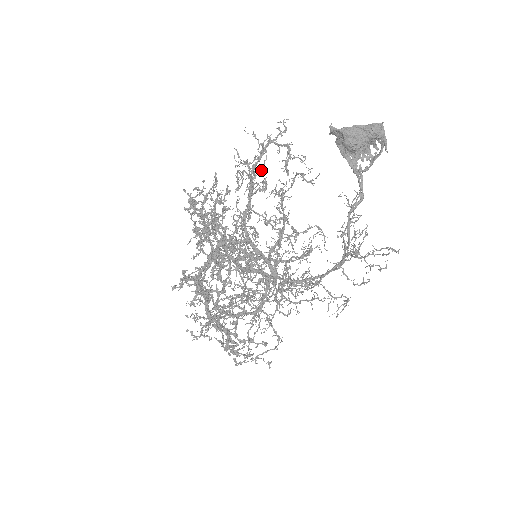
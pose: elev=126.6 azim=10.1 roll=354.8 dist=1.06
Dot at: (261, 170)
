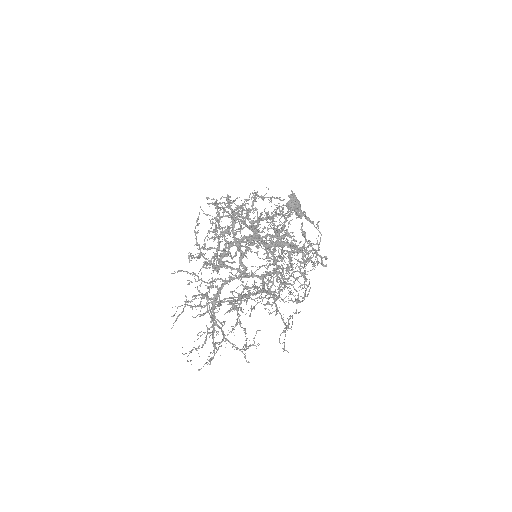
Dot at: occluded
